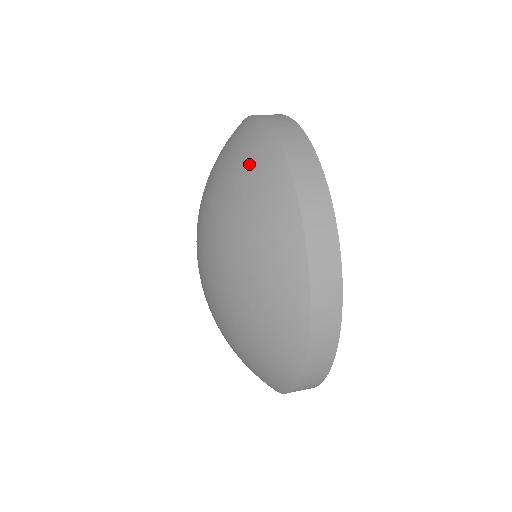
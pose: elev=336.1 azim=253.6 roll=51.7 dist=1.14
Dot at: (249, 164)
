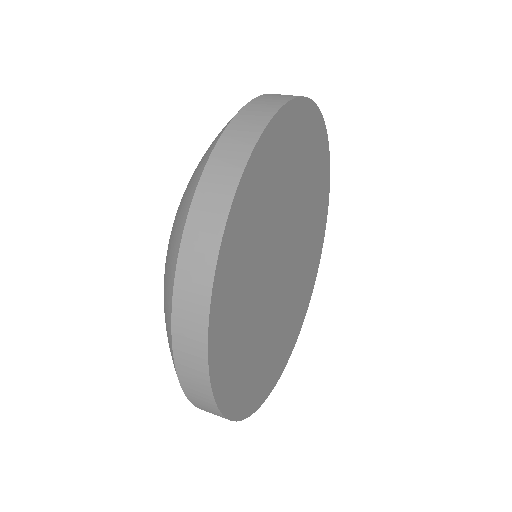
Dot at: (174, 224)
